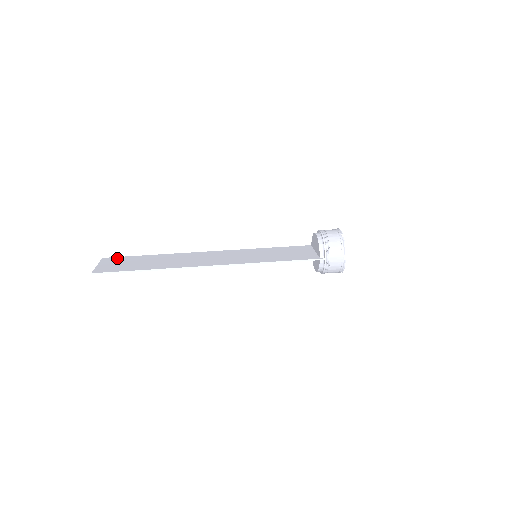
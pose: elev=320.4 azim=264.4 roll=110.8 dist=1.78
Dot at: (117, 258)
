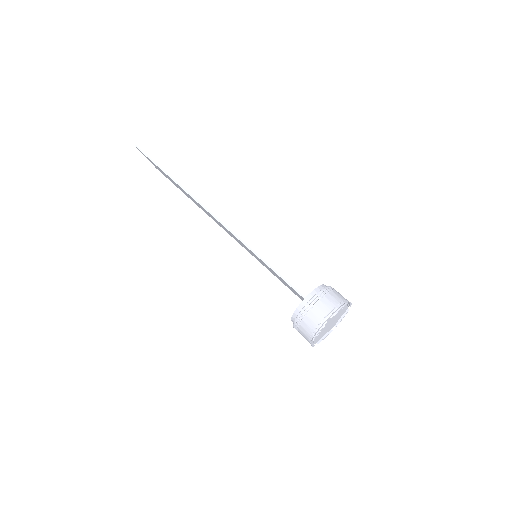
Dot at: occluded
